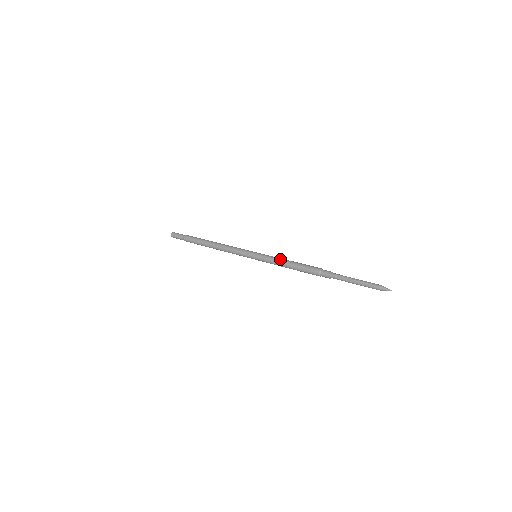
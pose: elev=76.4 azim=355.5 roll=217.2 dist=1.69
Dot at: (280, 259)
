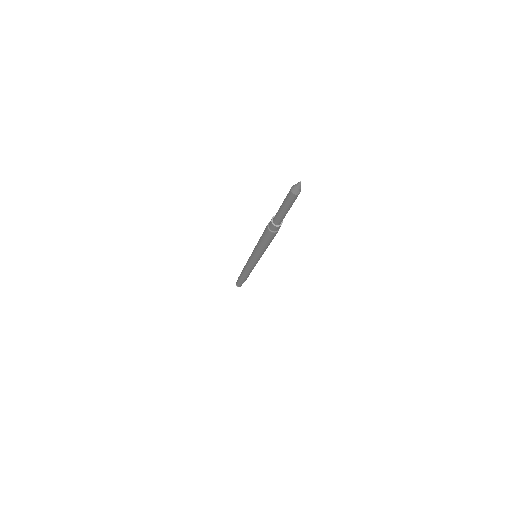
Dot at: occluded
